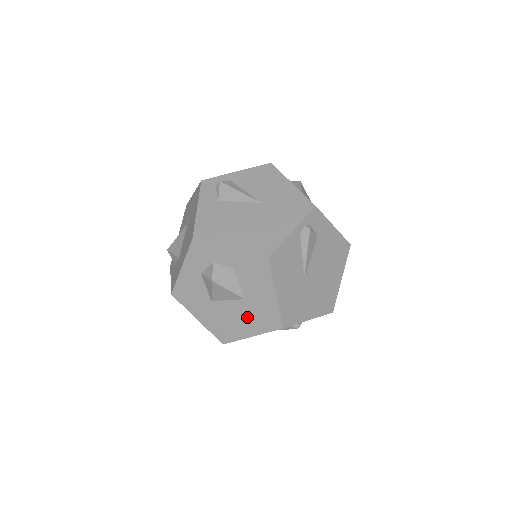
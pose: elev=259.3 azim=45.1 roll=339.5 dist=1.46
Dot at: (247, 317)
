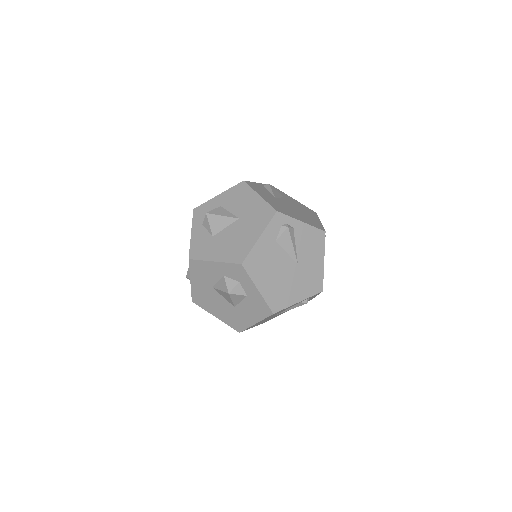
Dot at: (225, 311)
